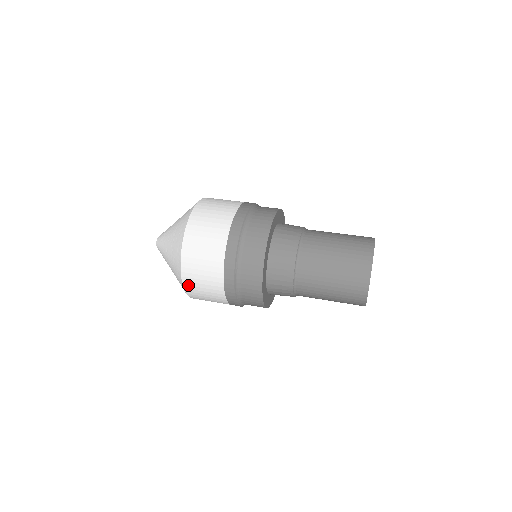
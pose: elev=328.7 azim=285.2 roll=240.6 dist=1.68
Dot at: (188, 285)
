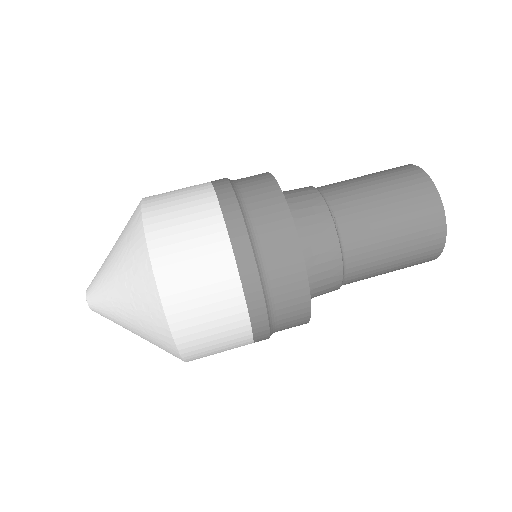
Dot at: occluded
